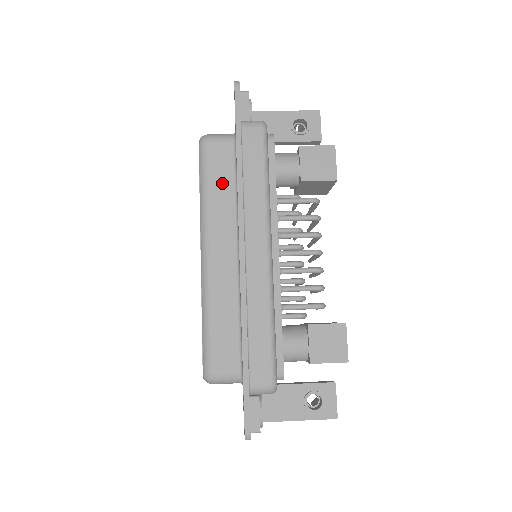
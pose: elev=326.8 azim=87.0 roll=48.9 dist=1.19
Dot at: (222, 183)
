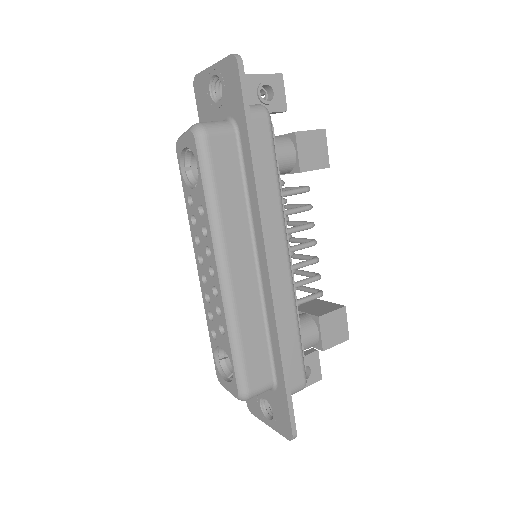
Dot at: (231, 187)
